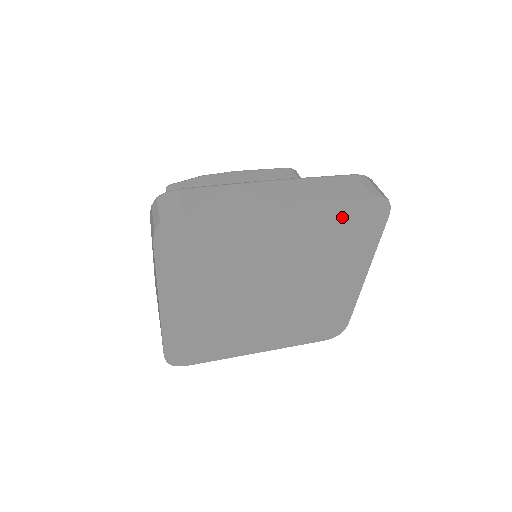
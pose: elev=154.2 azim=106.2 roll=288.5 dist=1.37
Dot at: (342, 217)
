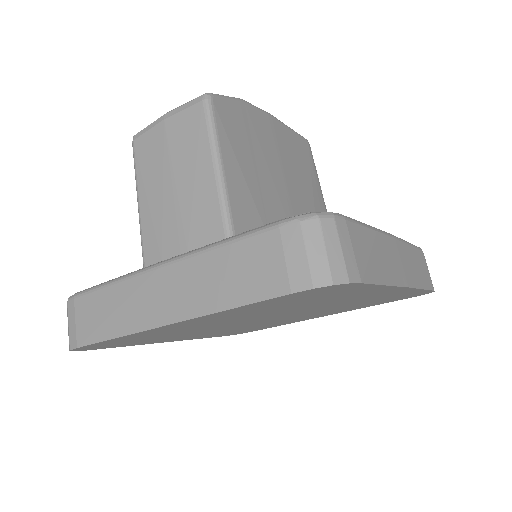
Dot at: (399, 296)
